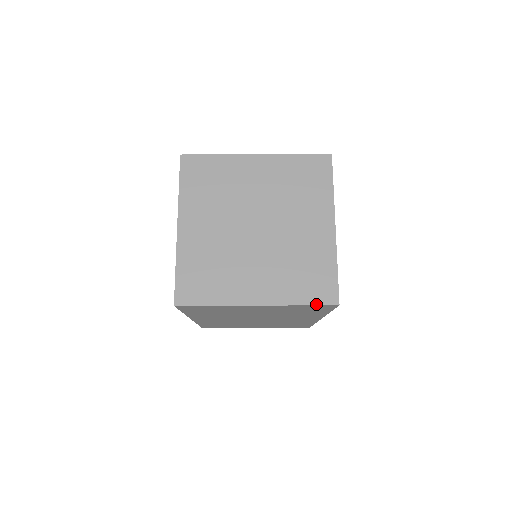
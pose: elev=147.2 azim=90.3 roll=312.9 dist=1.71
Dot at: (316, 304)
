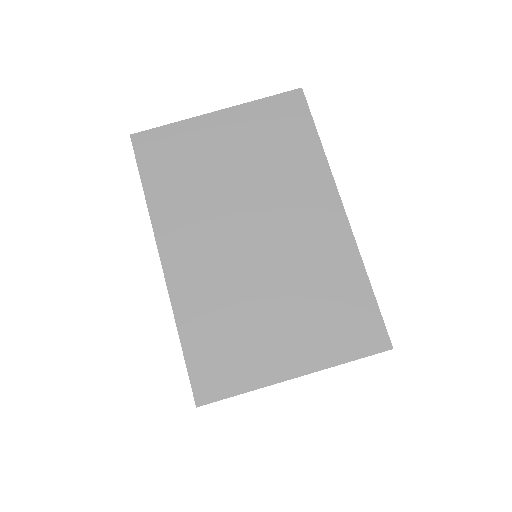
Dot at: occluded
